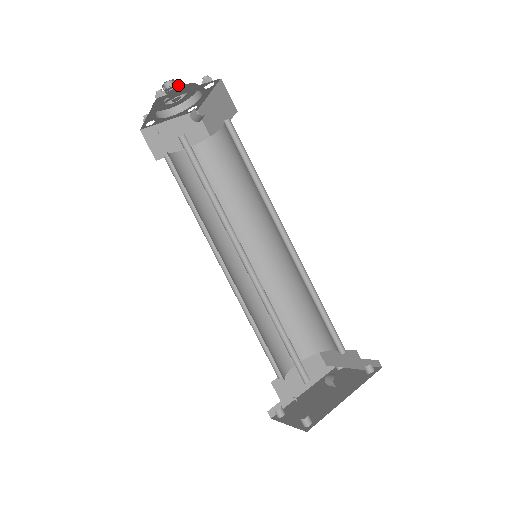
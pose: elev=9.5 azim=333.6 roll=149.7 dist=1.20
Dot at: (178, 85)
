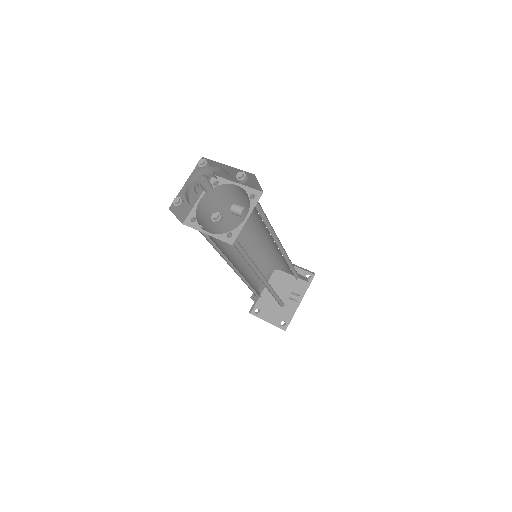
Dot at: occluded
